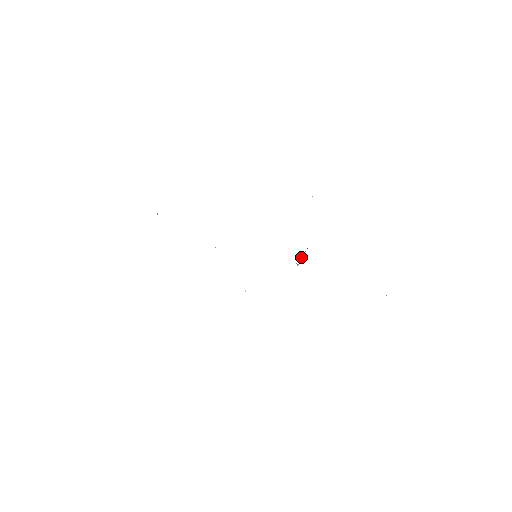
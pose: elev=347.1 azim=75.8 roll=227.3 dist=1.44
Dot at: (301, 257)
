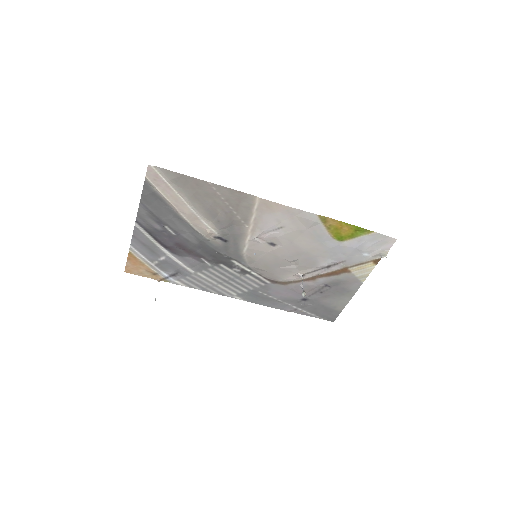
Dot at: occluded
